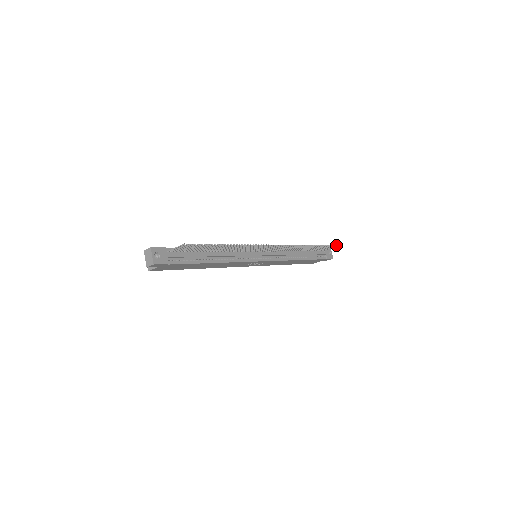
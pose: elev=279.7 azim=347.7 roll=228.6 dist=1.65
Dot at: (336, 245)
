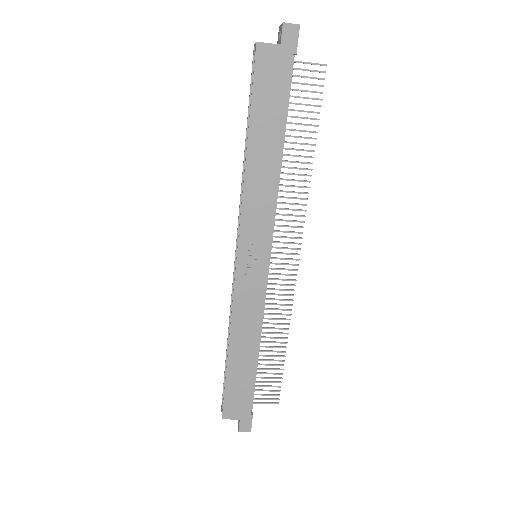
Dot at: occluded
